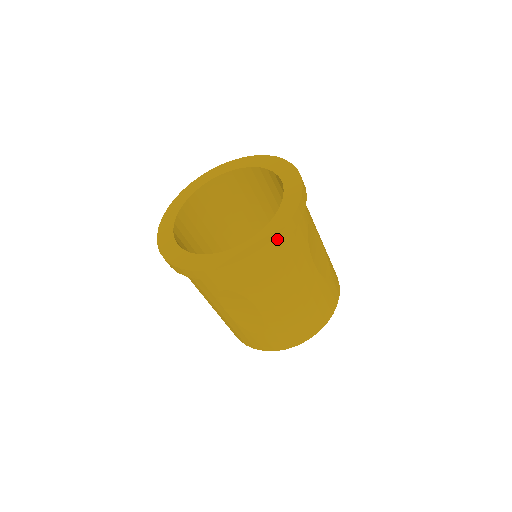
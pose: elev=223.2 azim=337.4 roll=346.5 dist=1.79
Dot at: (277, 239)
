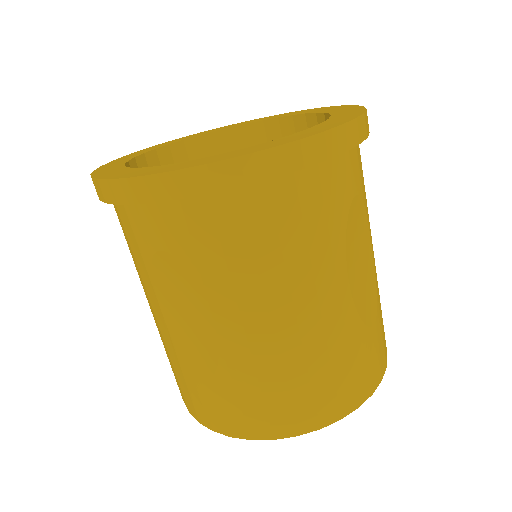
Dot at: (281, 154)
